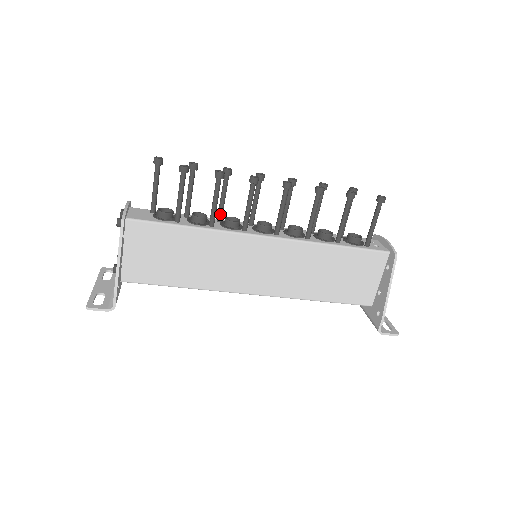
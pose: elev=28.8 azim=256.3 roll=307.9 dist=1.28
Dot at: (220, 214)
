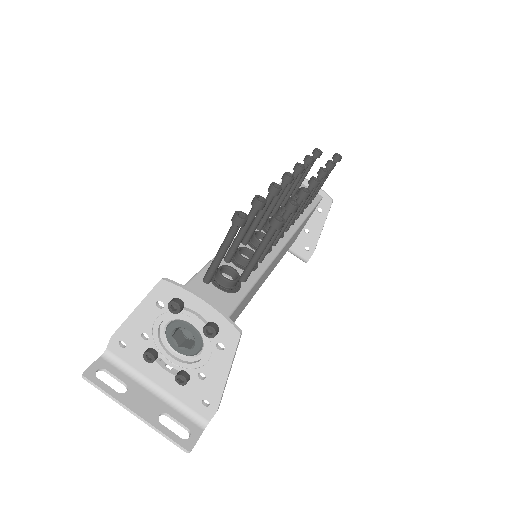
Dot at: occluded
